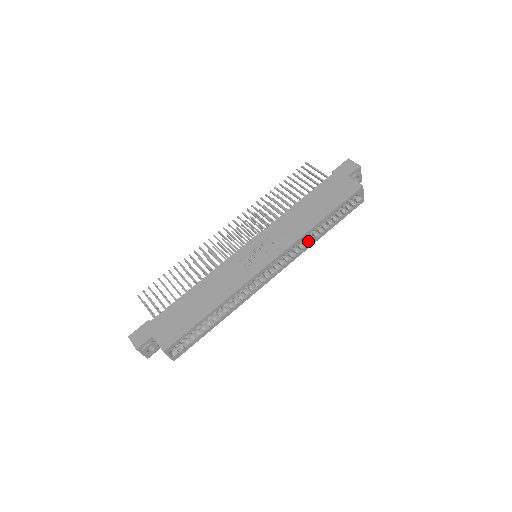
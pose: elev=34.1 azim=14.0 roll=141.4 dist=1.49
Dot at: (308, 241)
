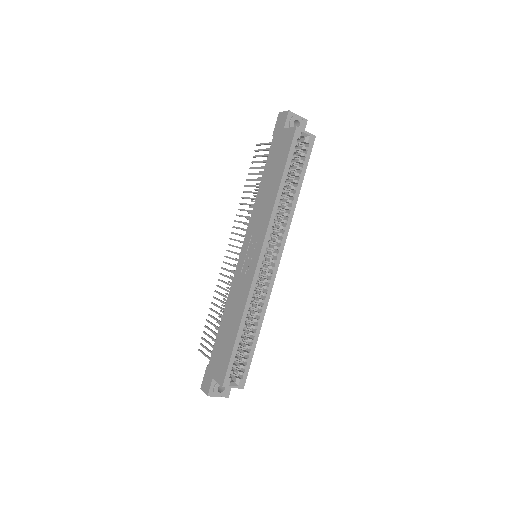
Dot at: (288, 211)
